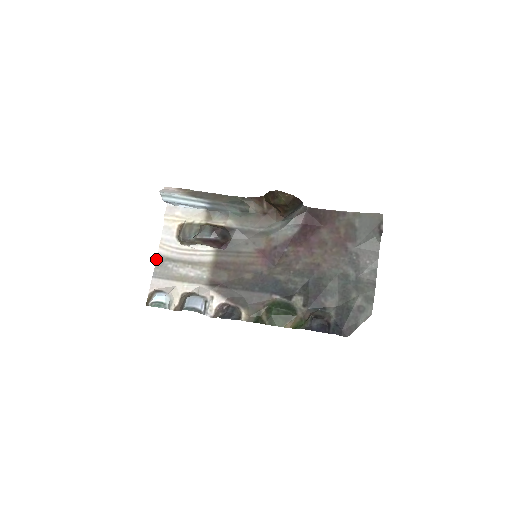
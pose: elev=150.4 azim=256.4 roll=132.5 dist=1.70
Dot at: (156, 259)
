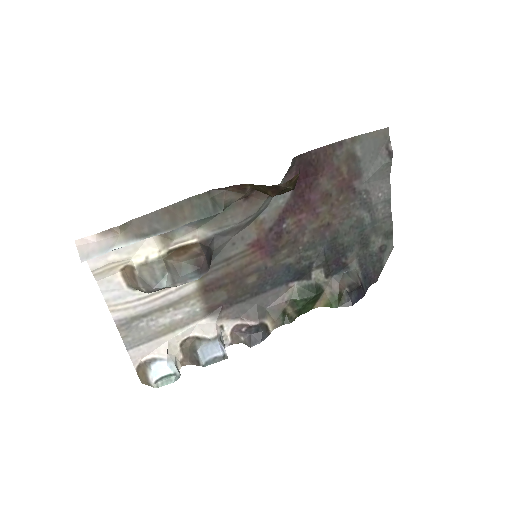
Dot at: occluded
